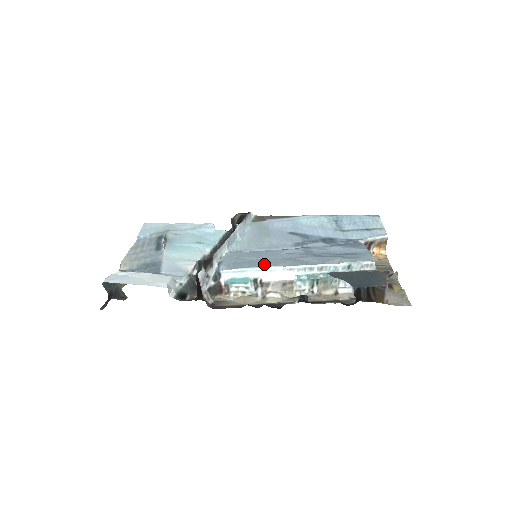
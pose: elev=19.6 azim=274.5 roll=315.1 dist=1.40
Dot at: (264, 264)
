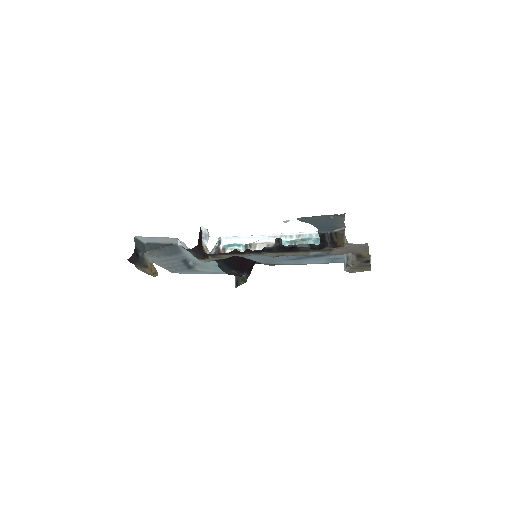
Dot at: occluded
